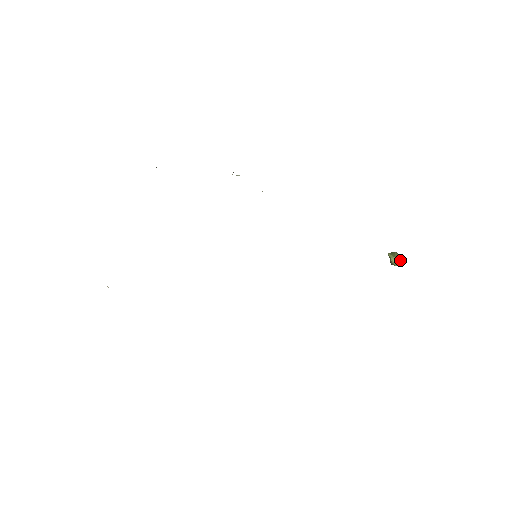
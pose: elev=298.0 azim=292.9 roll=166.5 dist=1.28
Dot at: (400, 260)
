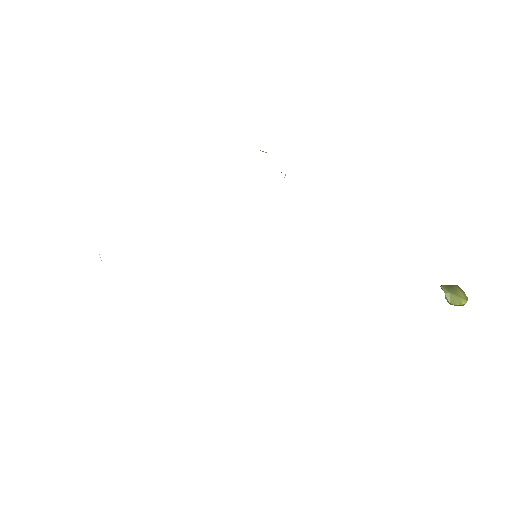
Dot at: (458, 298)
